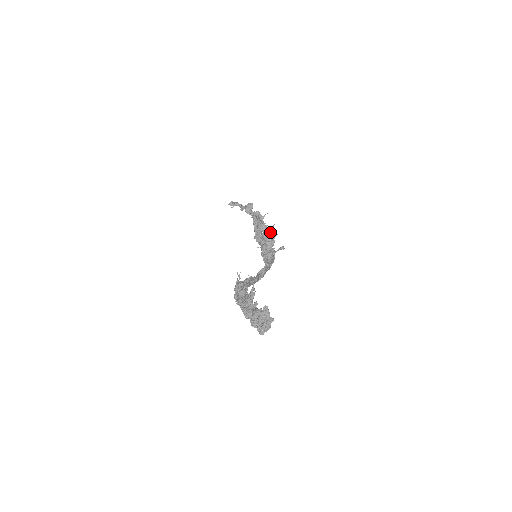
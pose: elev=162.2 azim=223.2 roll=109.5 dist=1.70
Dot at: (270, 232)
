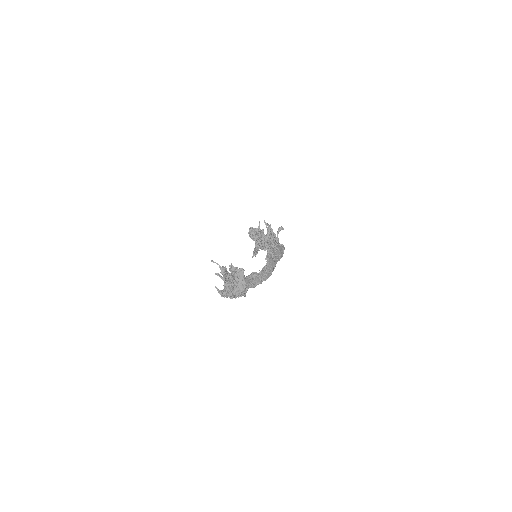
Dot at: (267, 231)
